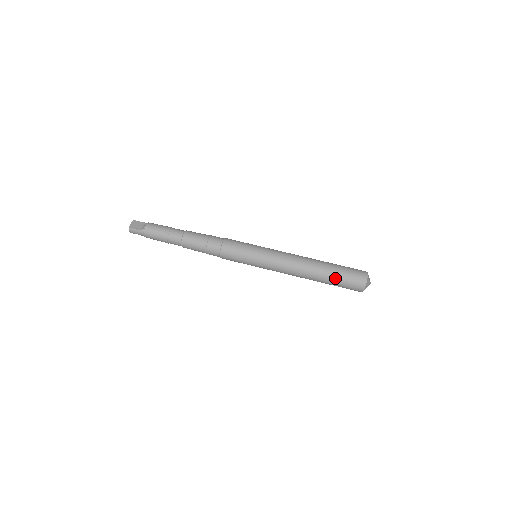
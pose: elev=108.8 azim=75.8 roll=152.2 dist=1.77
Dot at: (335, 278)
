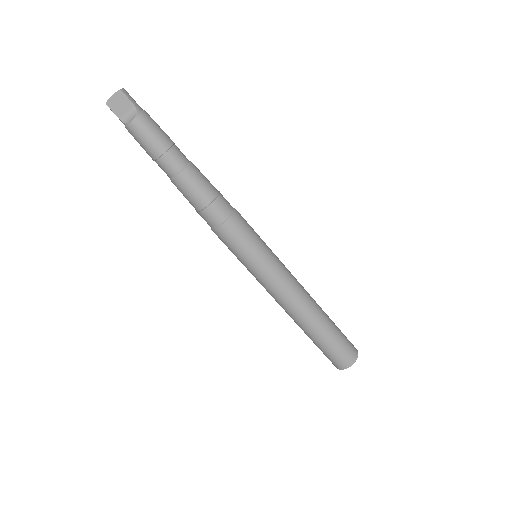
Dot at: (315, 343)
